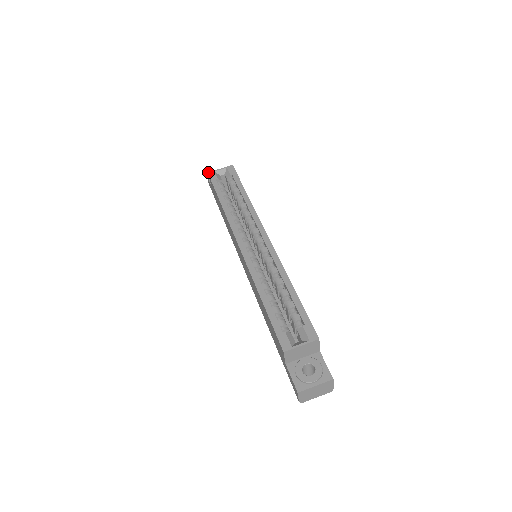
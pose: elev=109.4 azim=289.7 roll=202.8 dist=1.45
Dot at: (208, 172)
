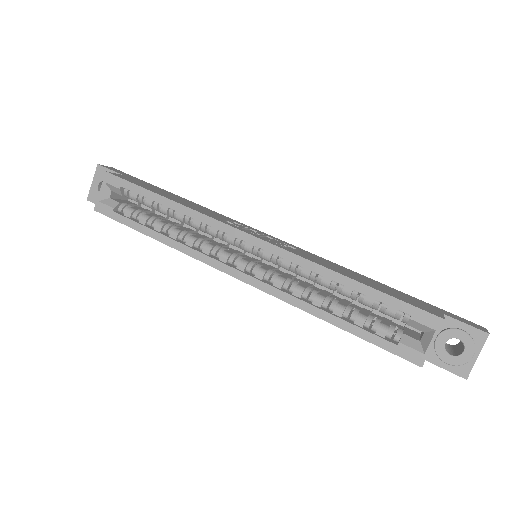
Dot at: occluded
